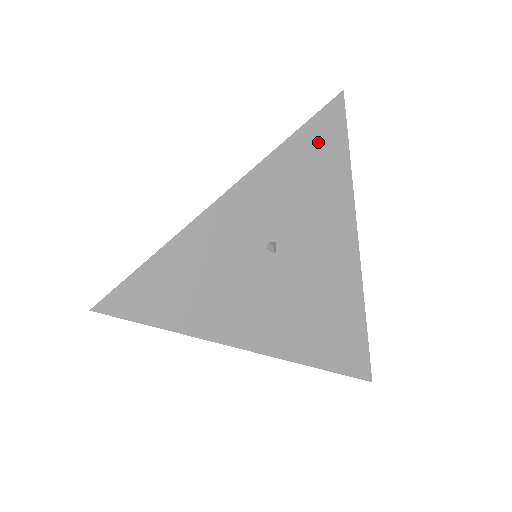
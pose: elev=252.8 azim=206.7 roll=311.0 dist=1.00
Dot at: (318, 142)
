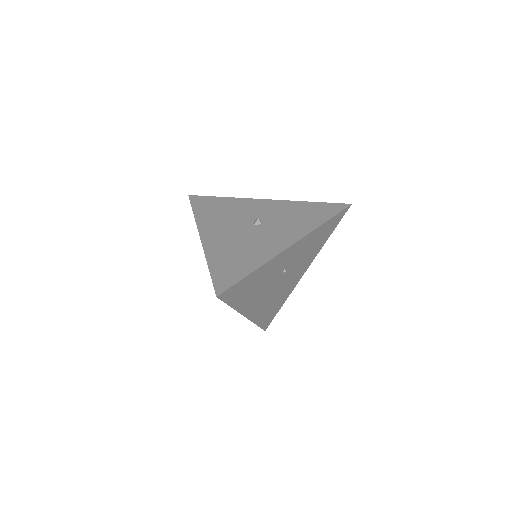
Dot at: (329, 226)
